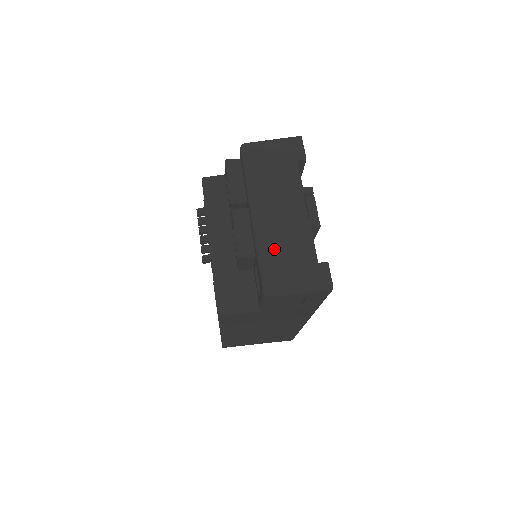
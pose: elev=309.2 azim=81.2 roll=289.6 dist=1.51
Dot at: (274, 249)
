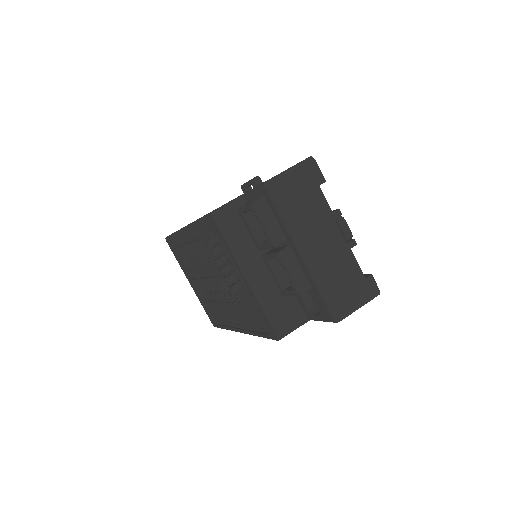
Dot at: (331, 281)
